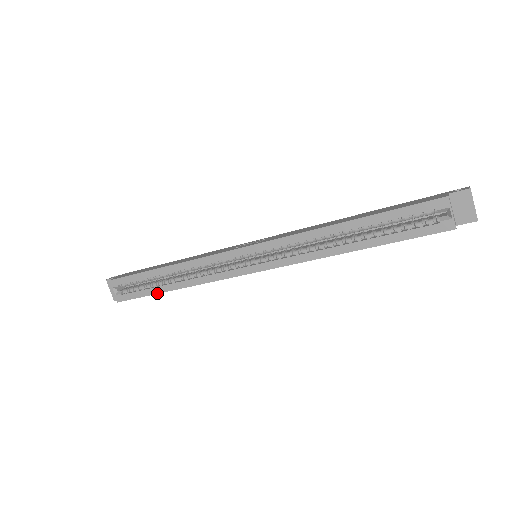
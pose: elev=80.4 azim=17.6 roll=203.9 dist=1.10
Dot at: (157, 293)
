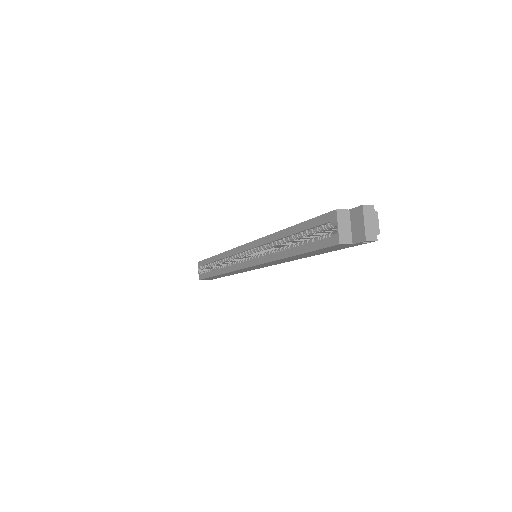
Dot at: (211, 276)
